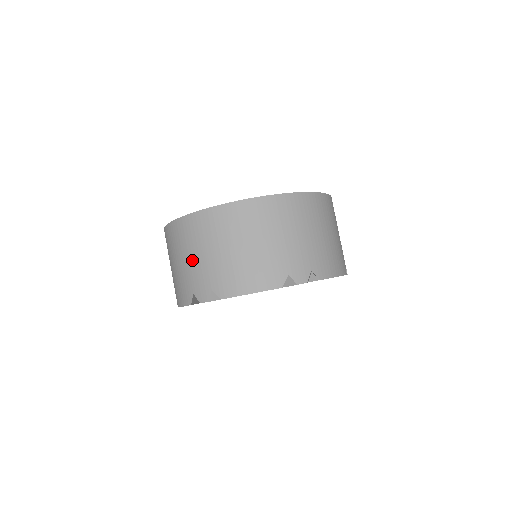
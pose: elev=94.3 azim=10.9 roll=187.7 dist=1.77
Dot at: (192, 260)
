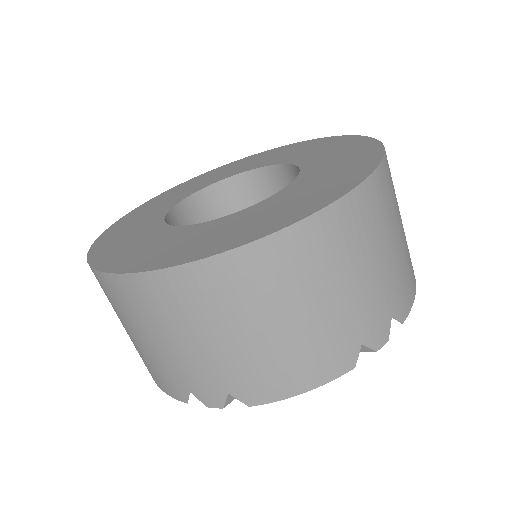
Dot at: (176, 347)
